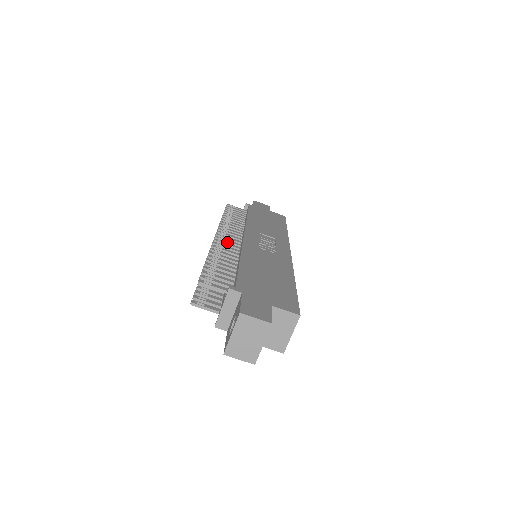
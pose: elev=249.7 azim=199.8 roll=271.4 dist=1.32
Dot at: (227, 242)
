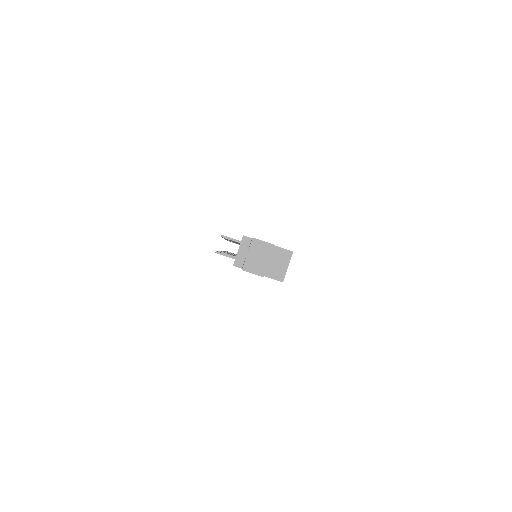
Dot at: occluded
